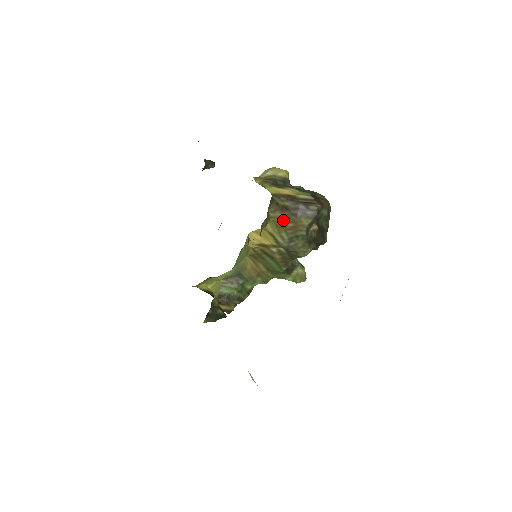
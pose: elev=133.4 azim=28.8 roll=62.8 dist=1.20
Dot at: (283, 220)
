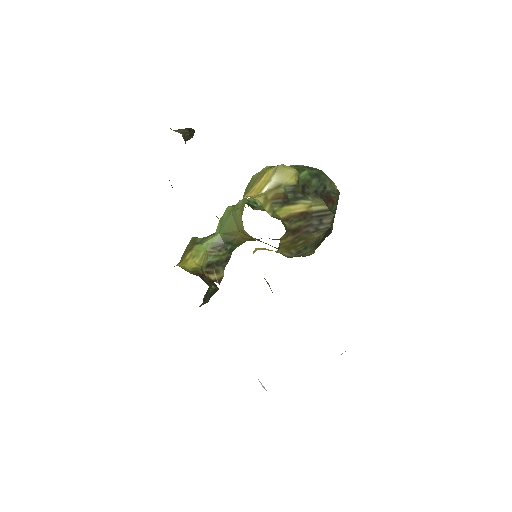
Dot at: (294, 241)
